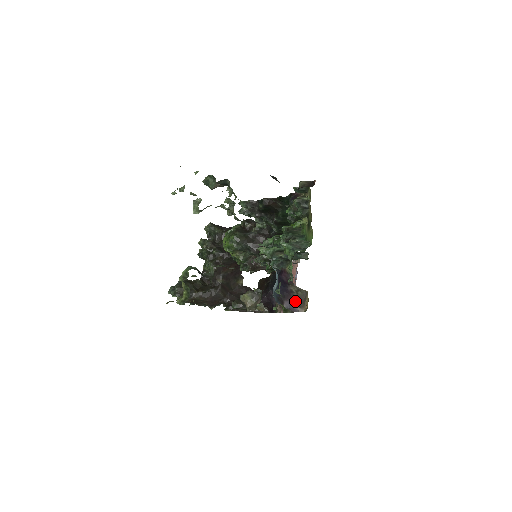
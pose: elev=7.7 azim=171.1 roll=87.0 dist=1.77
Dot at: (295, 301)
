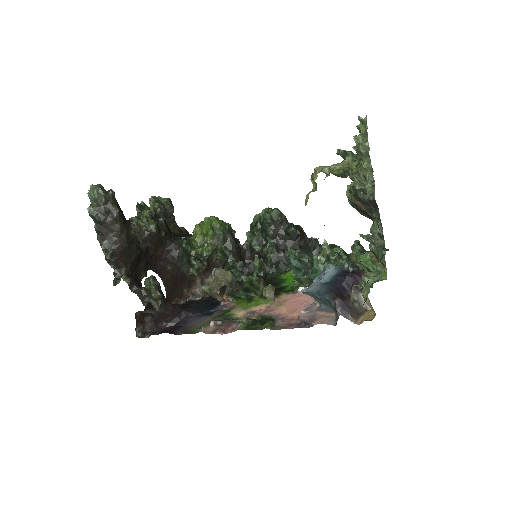
Dot at: (349, 307)
